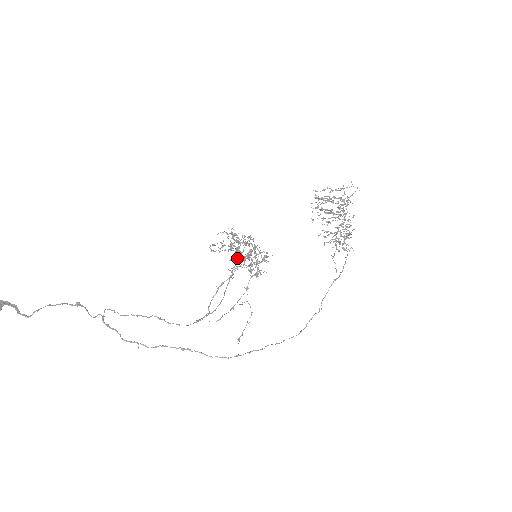
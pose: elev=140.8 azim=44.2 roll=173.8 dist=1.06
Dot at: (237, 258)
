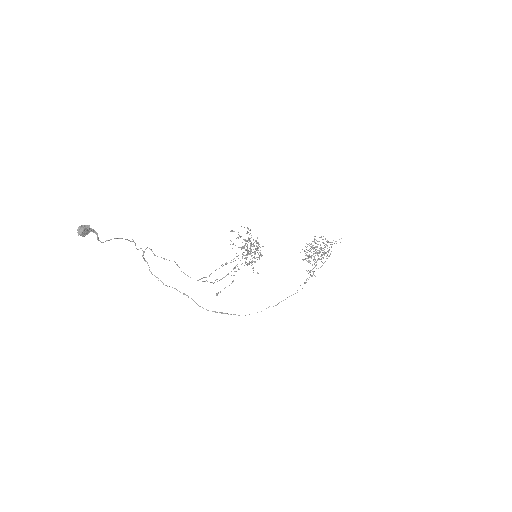
Dot at: occluded
